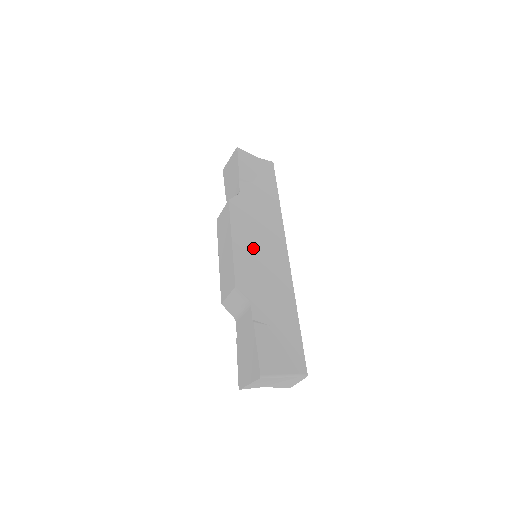
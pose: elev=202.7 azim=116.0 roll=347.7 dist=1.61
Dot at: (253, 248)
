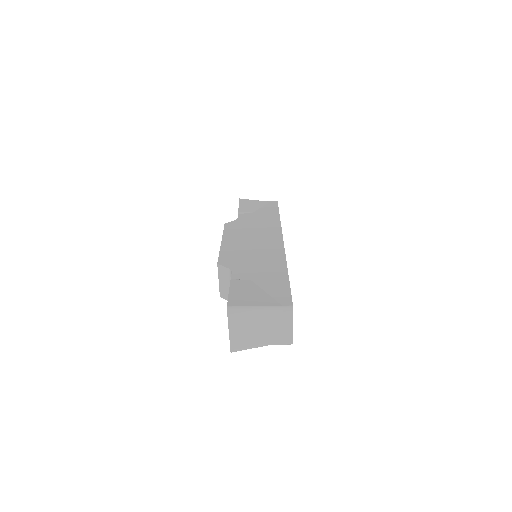
Dot at: (243, 242)
